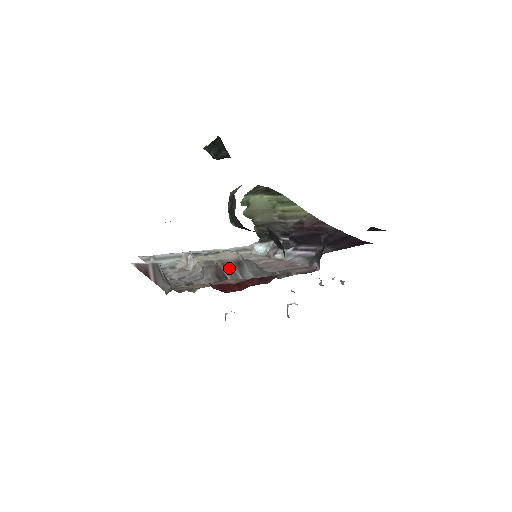
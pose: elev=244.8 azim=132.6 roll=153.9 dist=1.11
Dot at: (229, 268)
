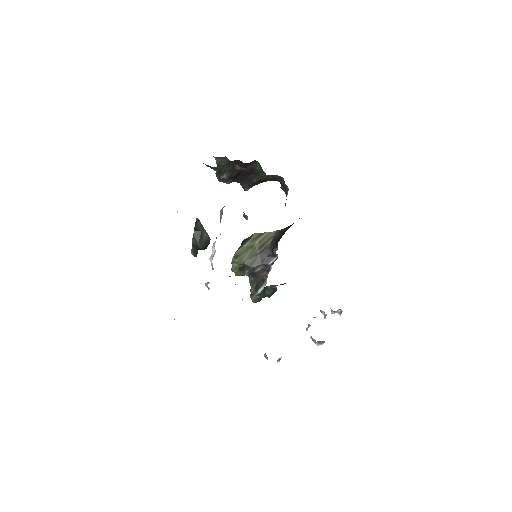
Dot at: occluded
